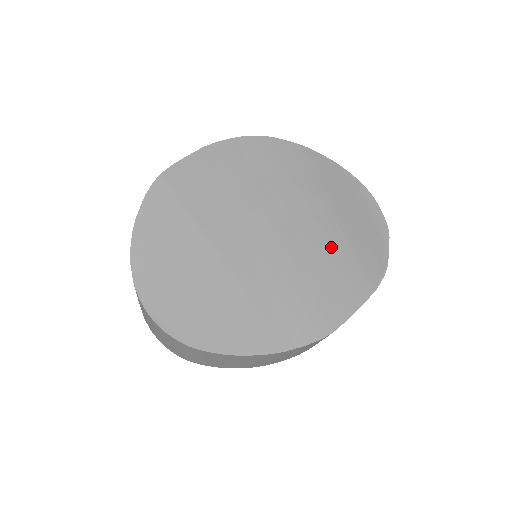
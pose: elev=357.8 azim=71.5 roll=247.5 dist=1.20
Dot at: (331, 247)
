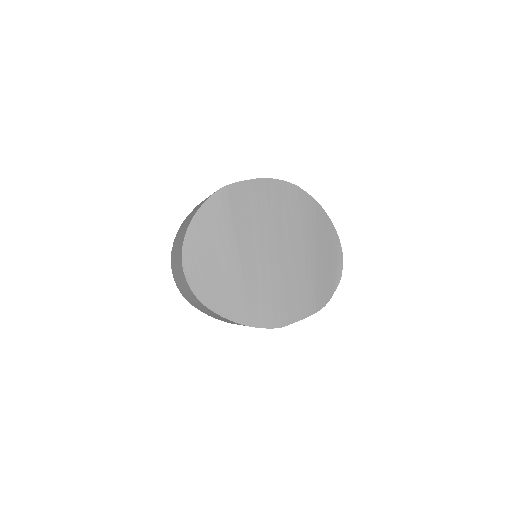
Dot at: (304, 277)
